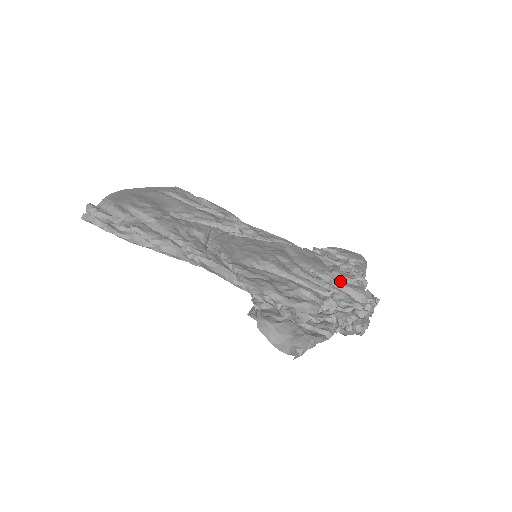
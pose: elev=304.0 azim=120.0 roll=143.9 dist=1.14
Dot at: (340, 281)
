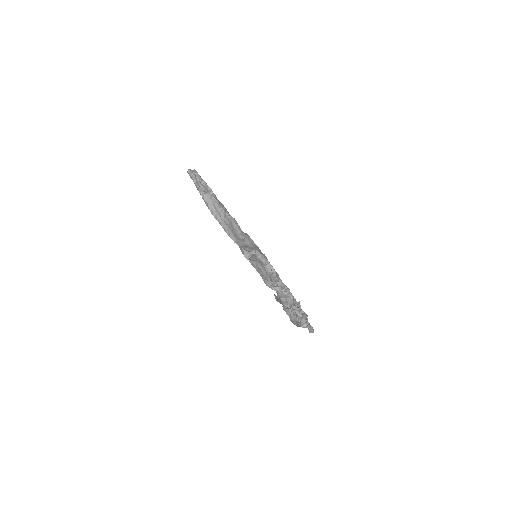
Dot at: occluded
